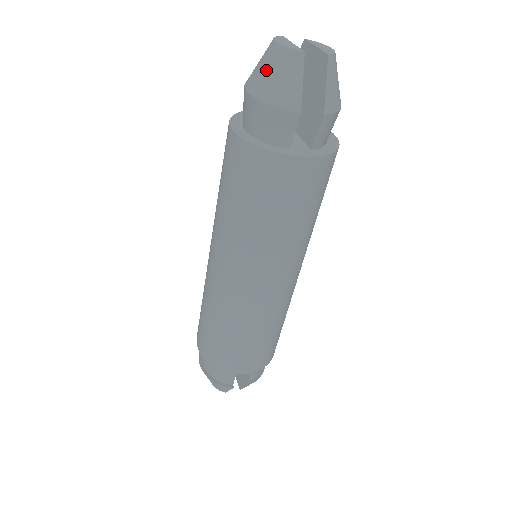
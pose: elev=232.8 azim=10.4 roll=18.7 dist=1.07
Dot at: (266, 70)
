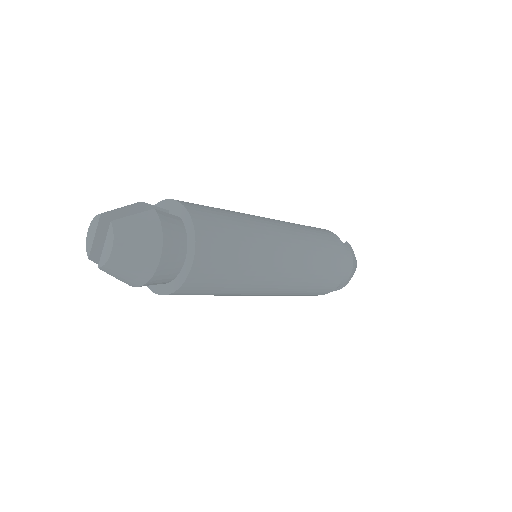
Dot at: occluded
